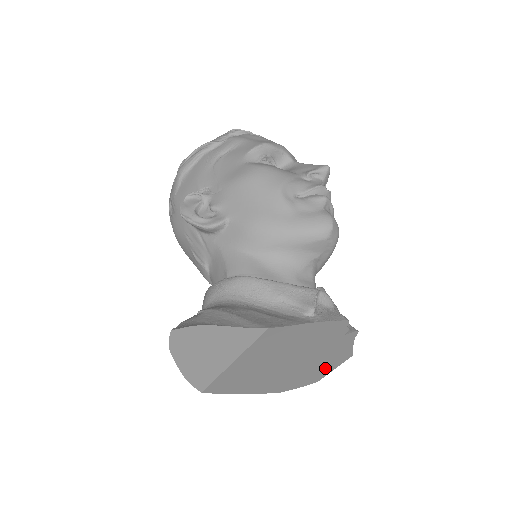
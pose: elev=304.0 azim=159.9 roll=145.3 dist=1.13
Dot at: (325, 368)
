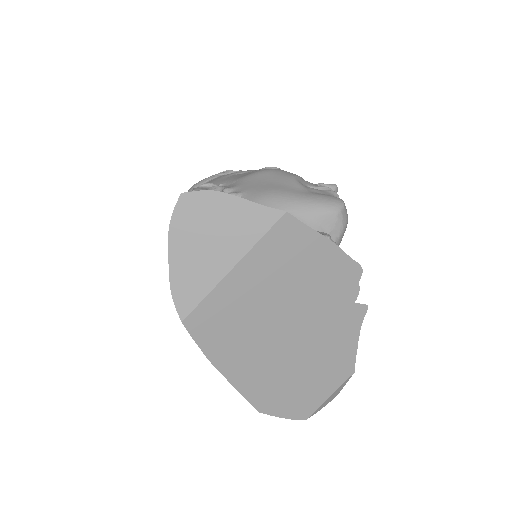
Dot at: (320, 383)
